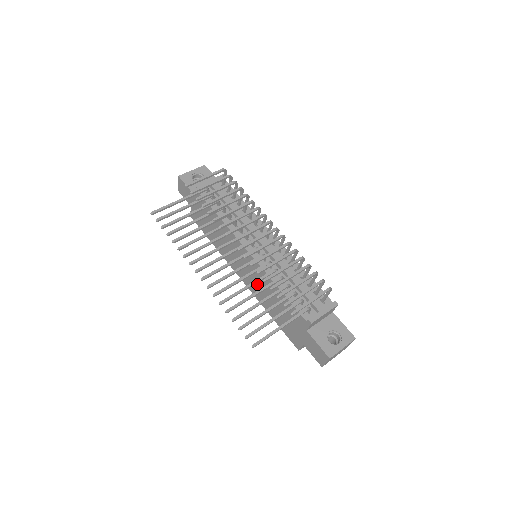
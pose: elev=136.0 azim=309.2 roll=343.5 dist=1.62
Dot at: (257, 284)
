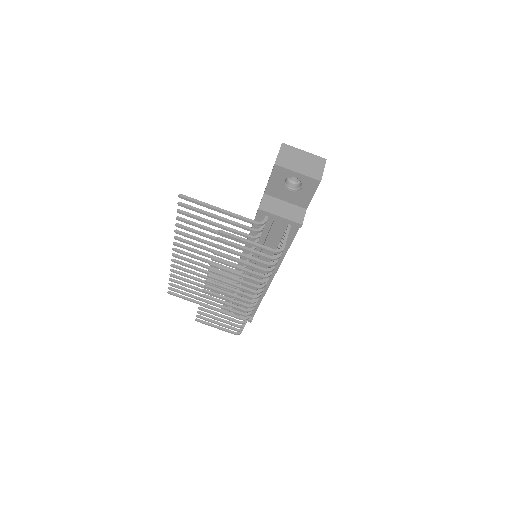
Dot at: occluded
